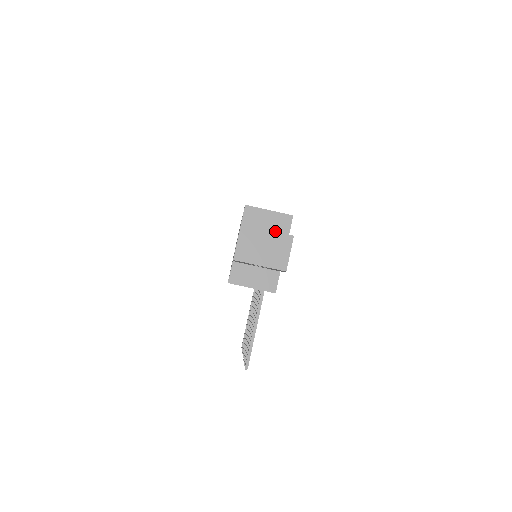
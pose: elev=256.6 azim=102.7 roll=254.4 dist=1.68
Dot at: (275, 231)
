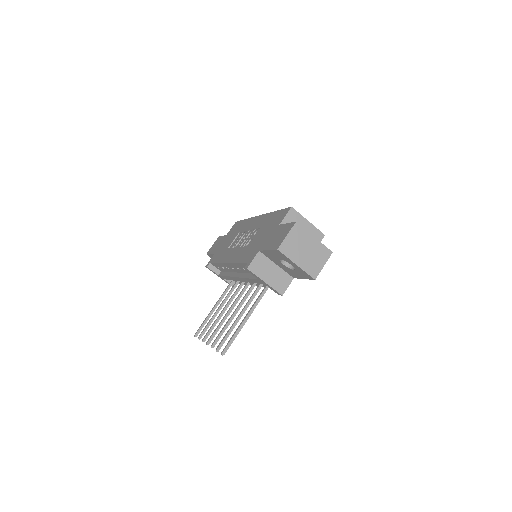
Dot at: occluded
